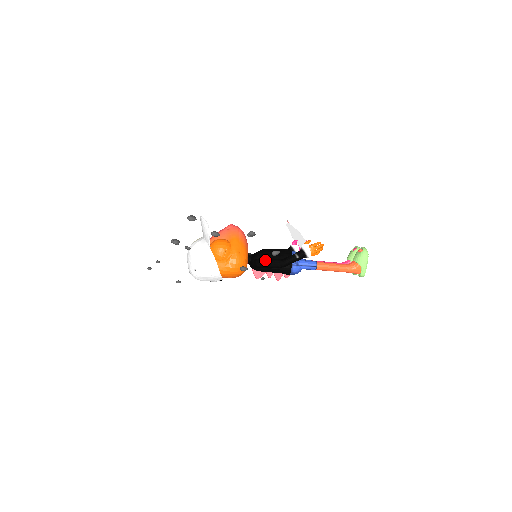
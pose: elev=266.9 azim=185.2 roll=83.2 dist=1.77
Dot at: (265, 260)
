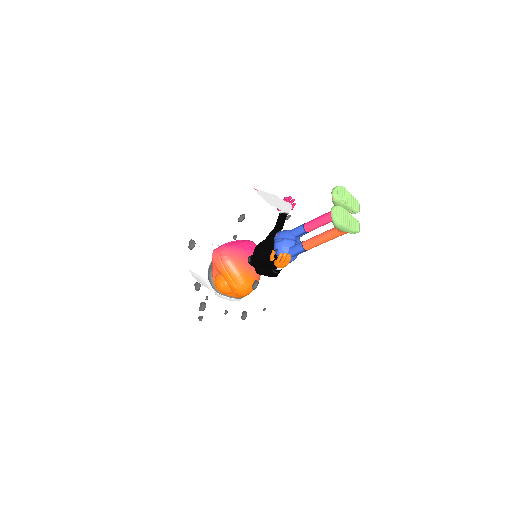
Dot at: (260, 273)
